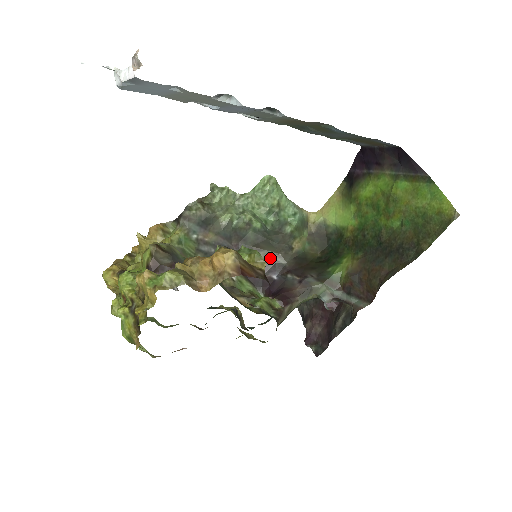
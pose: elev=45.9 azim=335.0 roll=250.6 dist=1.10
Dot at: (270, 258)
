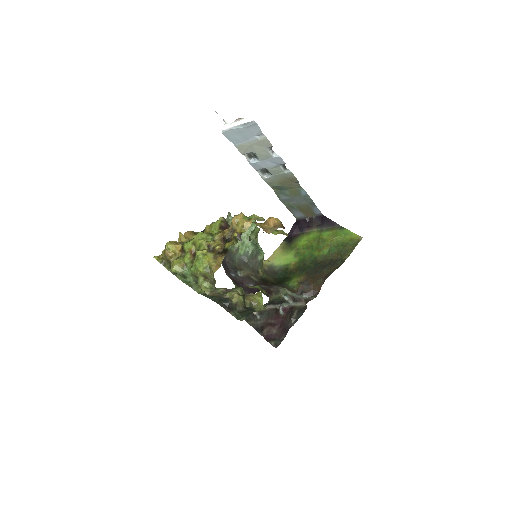
Dot at: (247, 276)
